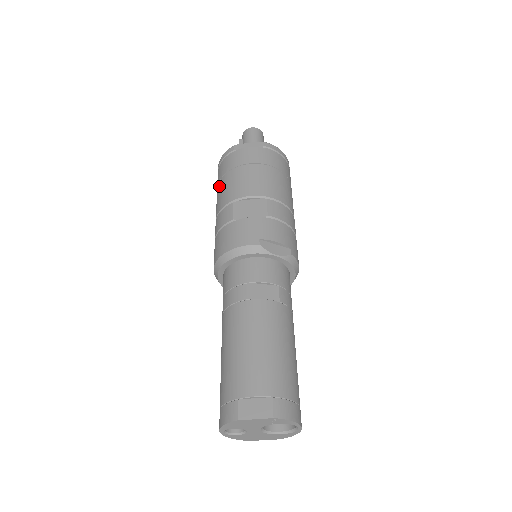
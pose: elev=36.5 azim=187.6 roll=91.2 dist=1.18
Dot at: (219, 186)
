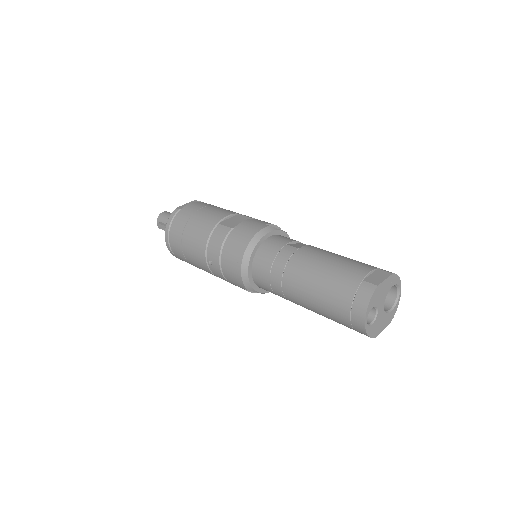
Dot at: (187, 233)
